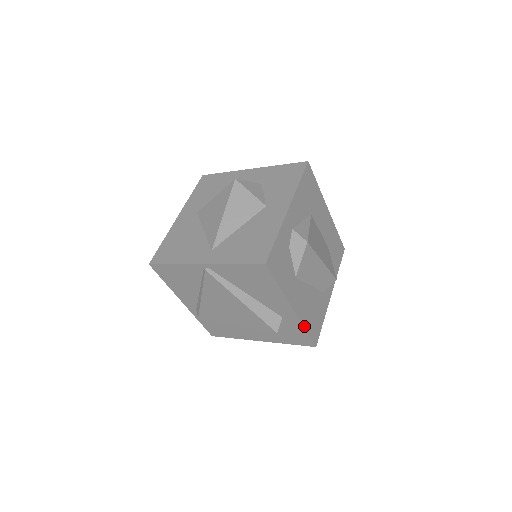
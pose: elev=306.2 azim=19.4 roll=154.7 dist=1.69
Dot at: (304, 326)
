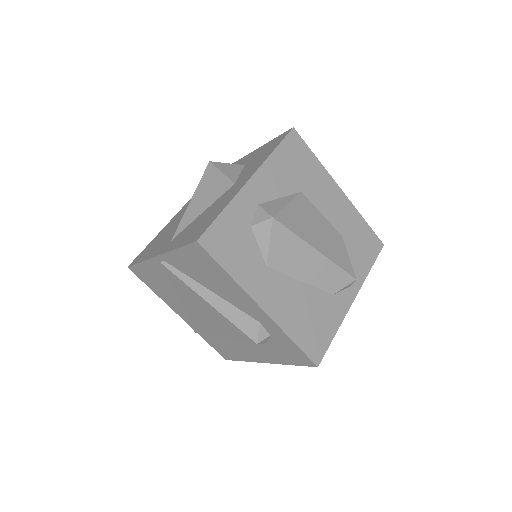
Dot at: (288, 334)
